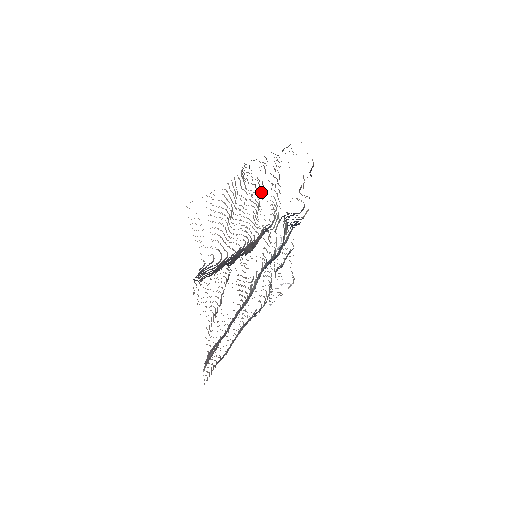
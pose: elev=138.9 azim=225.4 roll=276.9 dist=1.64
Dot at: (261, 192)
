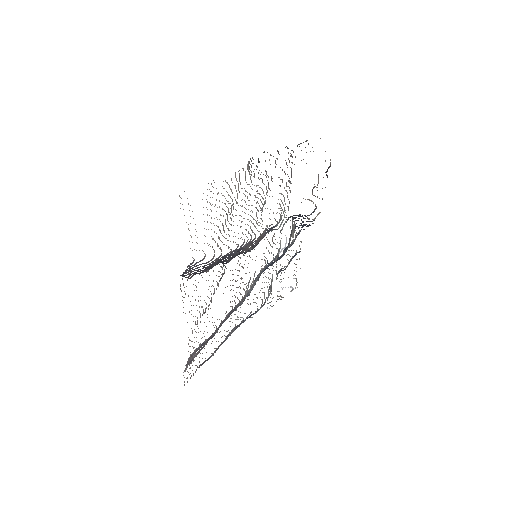
Dot at: (269, 188)
